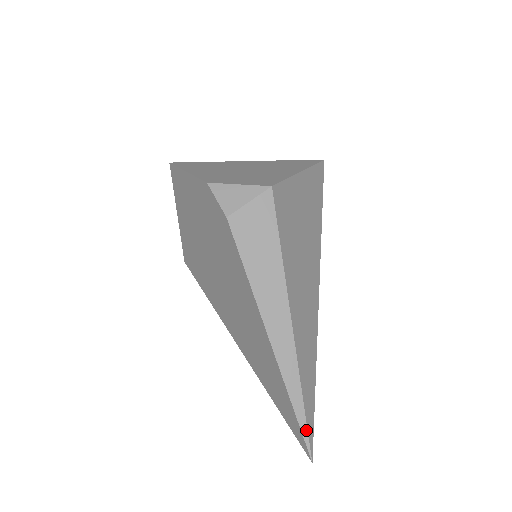
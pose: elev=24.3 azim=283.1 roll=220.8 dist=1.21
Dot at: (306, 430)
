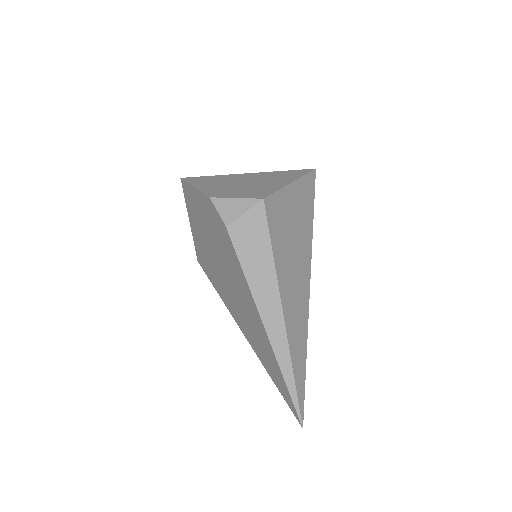
Dot at: (297, 402)
